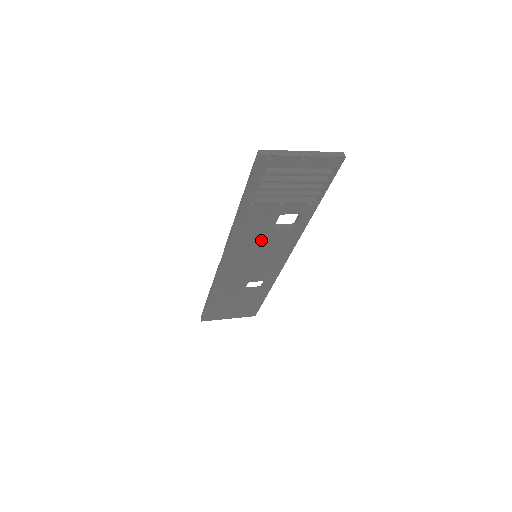
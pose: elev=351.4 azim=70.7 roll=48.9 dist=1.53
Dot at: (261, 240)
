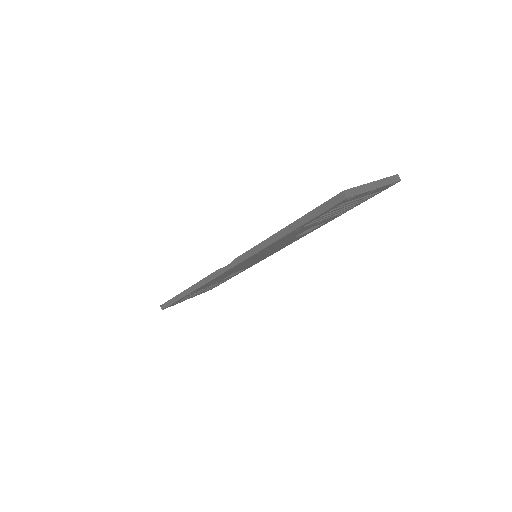
Dot at: (275, 247)
